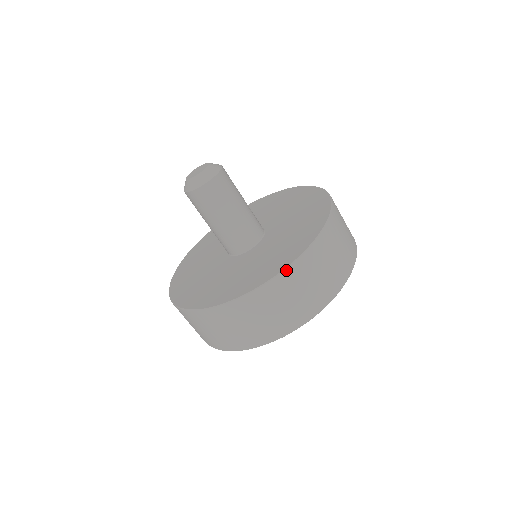
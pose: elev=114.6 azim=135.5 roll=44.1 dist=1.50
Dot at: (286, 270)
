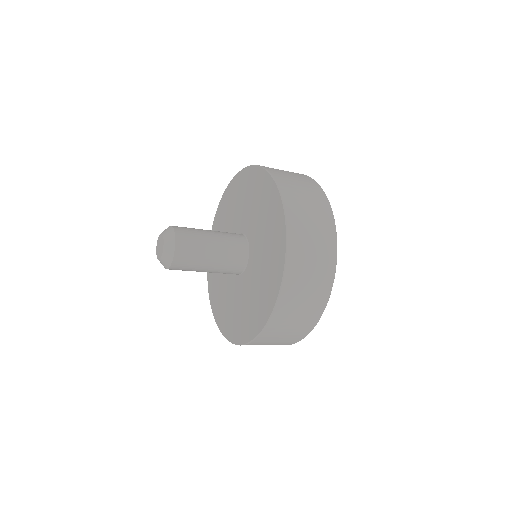
Dot at: (285, 207)
